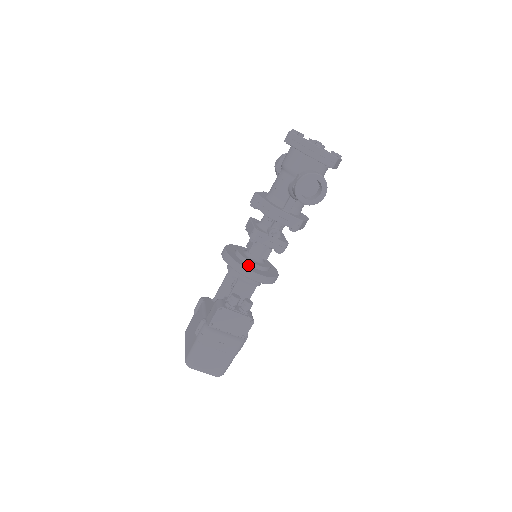
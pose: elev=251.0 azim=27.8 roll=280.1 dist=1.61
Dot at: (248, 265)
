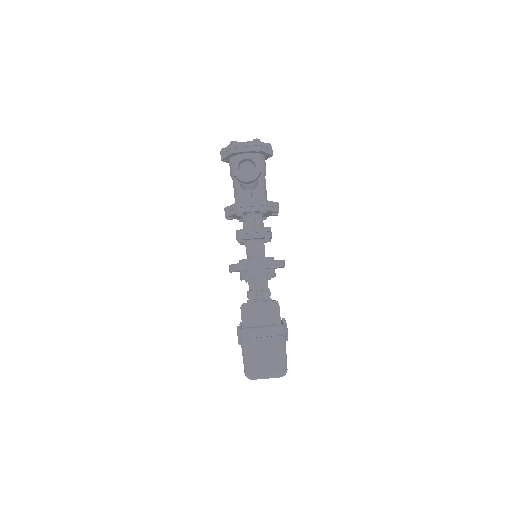
Dot at: occluded
